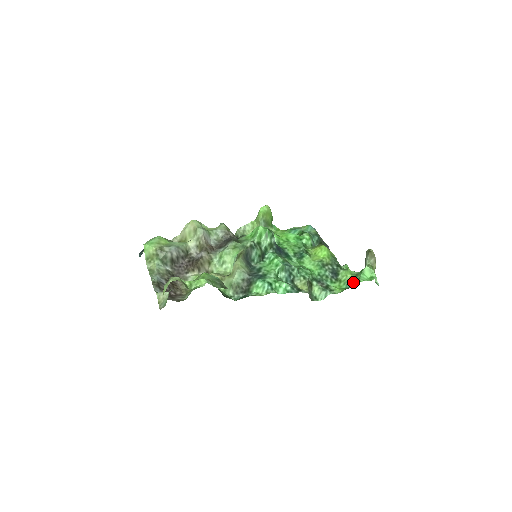
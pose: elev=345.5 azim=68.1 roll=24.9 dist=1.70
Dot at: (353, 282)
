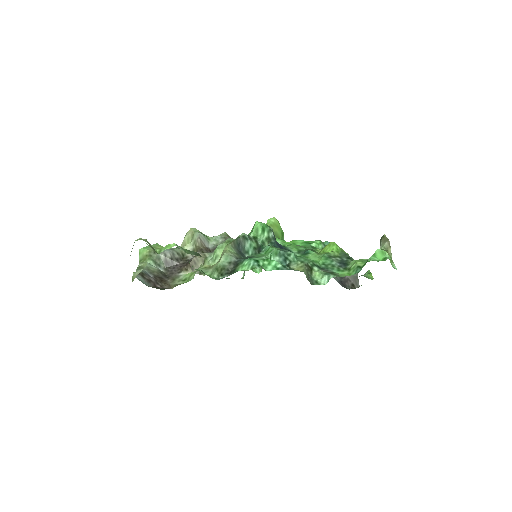
Dot at: (363, 266)
